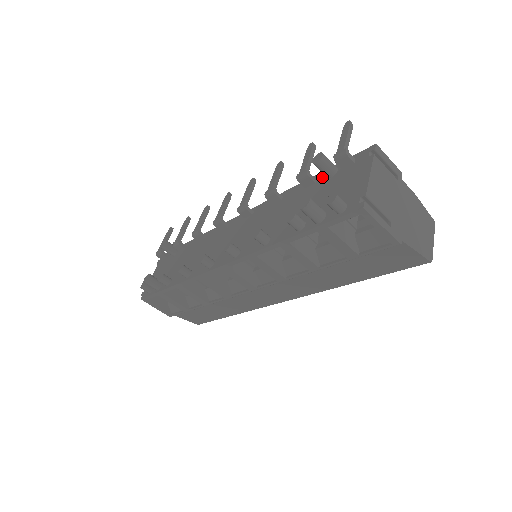
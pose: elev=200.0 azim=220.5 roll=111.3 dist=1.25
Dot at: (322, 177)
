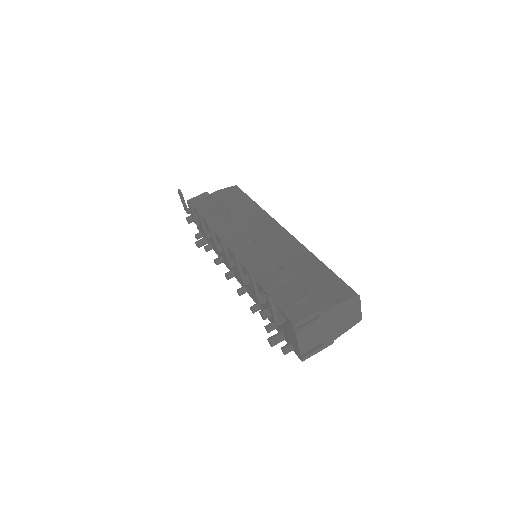
Dot at: occluded
